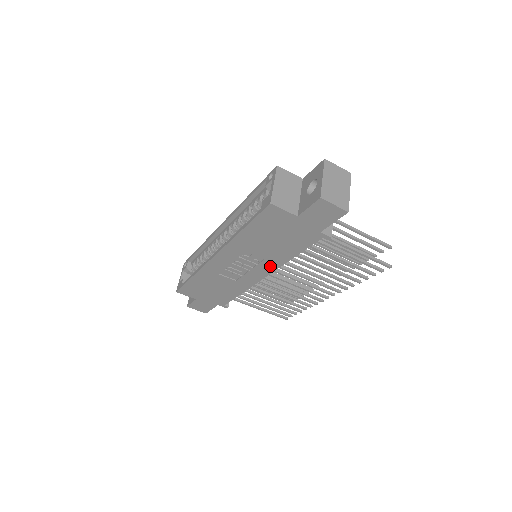
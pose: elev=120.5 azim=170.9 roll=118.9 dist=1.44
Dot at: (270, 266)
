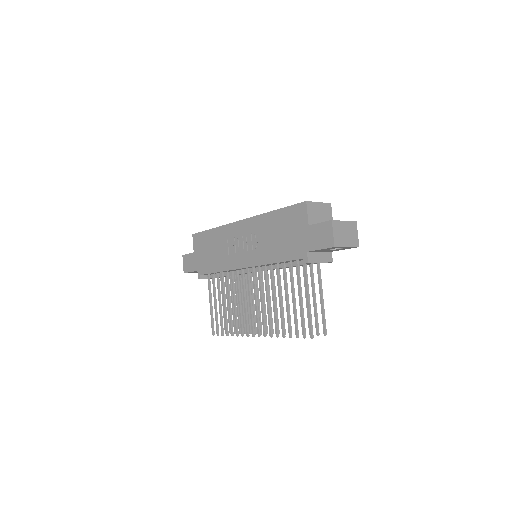
Dot at: (257, 259)
